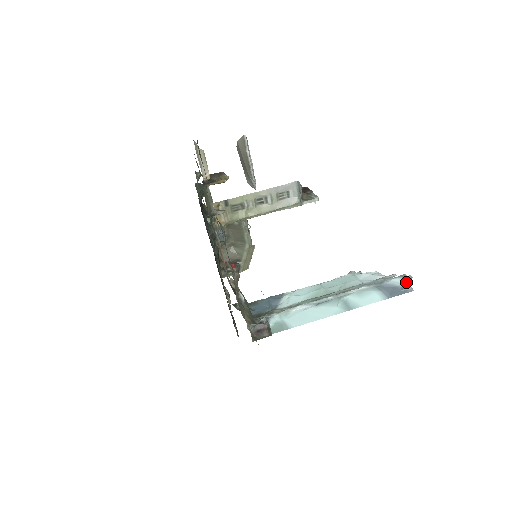
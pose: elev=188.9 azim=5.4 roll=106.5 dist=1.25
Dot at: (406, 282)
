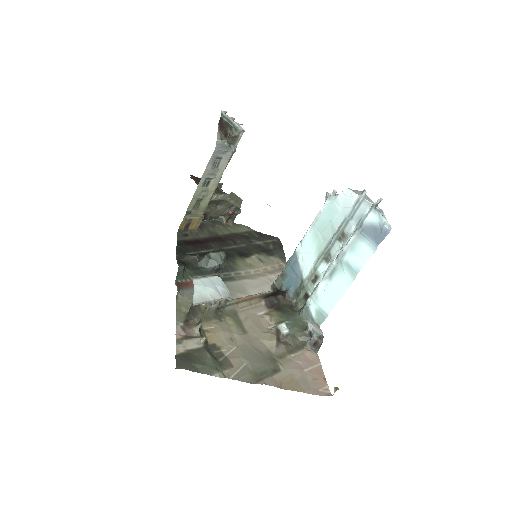
Dot at: (380, 218)
